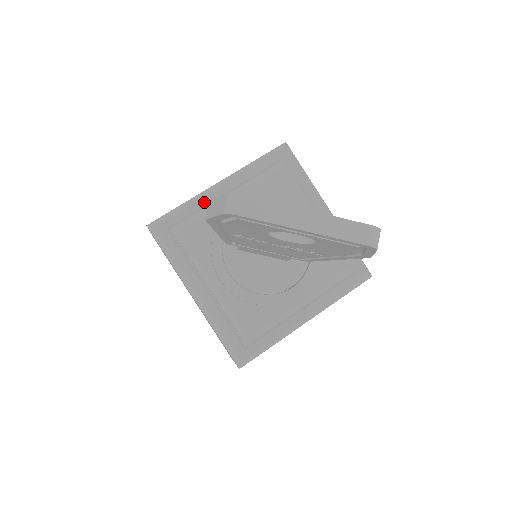
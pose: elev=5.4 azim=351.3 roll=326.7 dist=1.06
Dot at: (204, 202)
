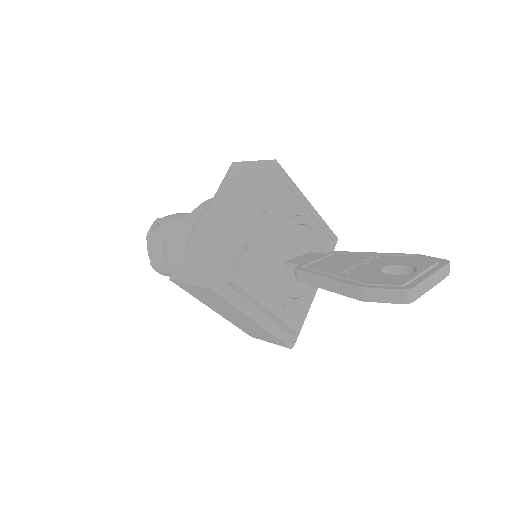
Dot at: (245, 245)
